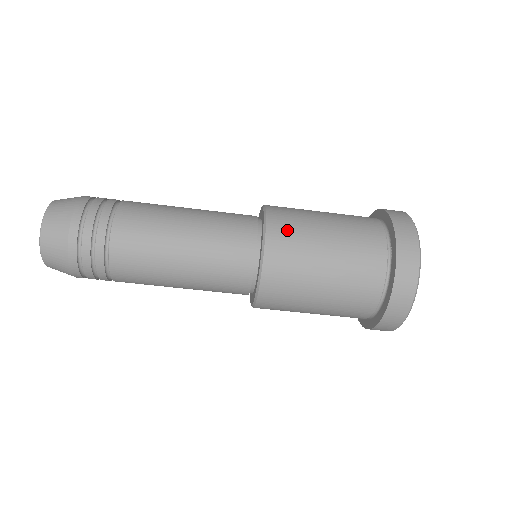
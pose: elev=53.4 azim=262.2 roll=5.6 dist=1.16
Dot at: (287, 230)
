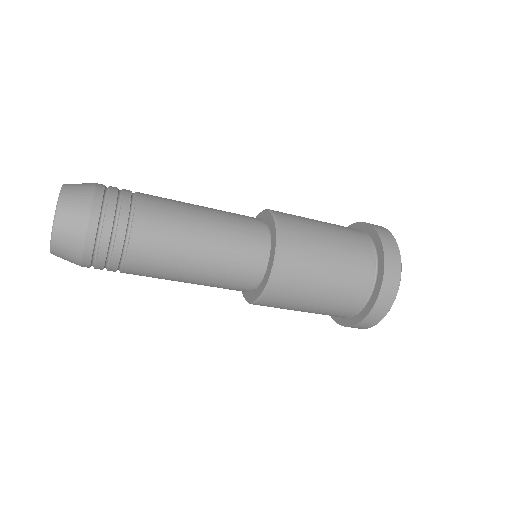
Dot at: (284, 294)
